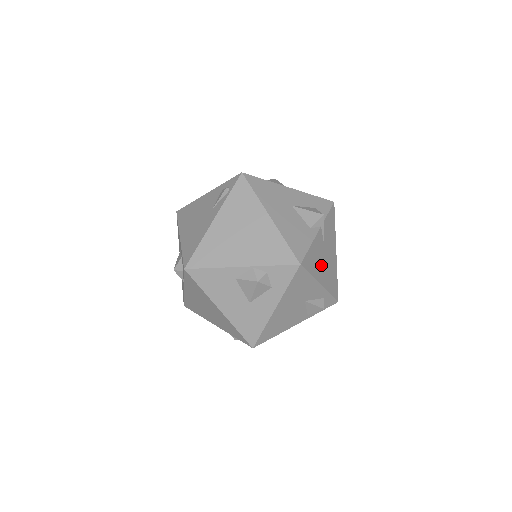
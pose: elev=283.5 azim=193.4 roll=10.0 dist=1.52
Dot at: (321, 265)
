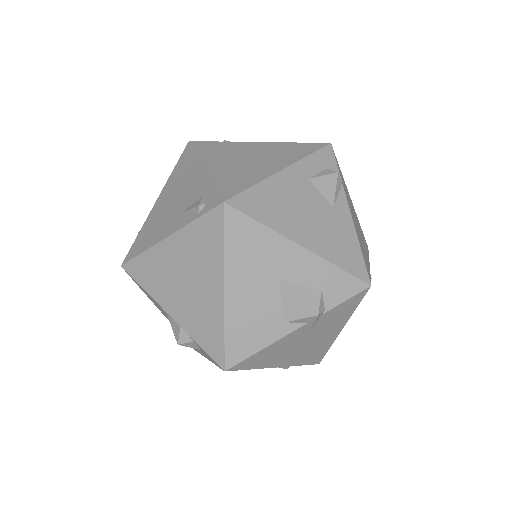
Dot at: (287, 353)
